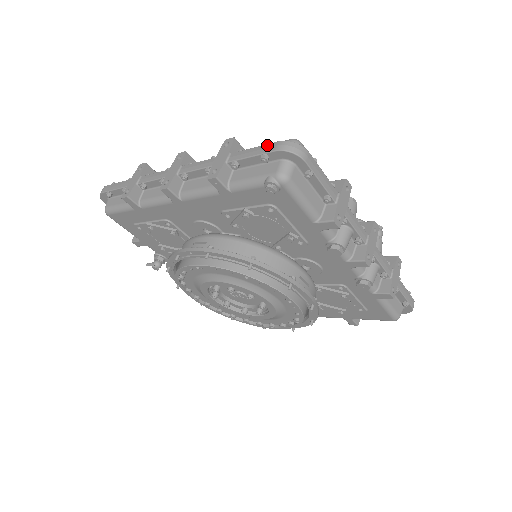
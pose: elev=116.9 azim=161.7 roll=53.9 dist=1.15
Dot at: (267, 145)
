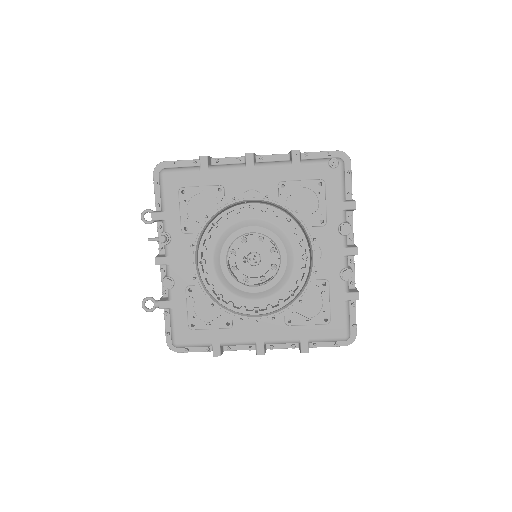
Dot at: occluded
